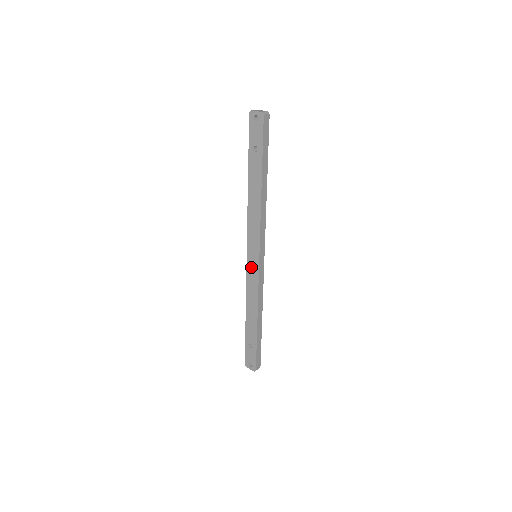
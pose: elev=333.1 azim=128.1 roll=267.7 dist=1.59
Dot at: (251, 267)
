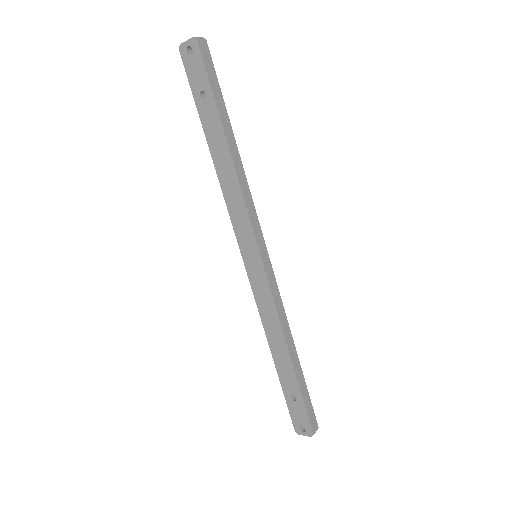
Dot at: (254, 274)
